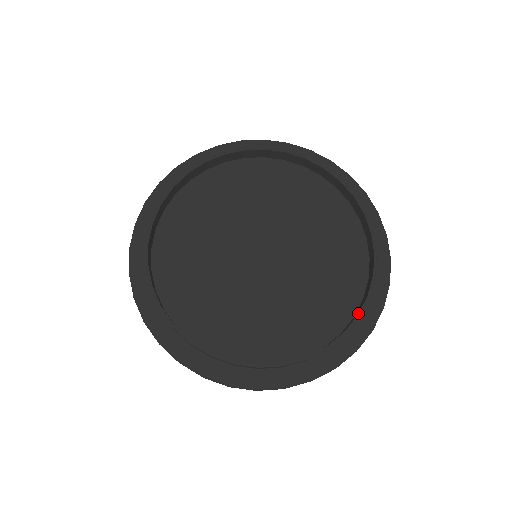
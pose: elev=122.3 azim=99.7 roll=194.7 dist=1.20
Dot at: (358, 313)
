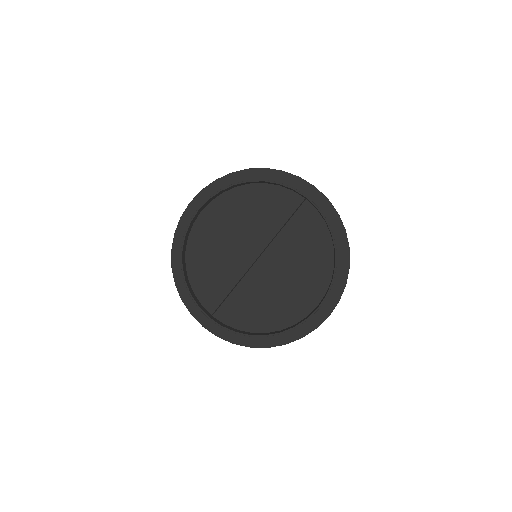
Dot at: (266, 335)
